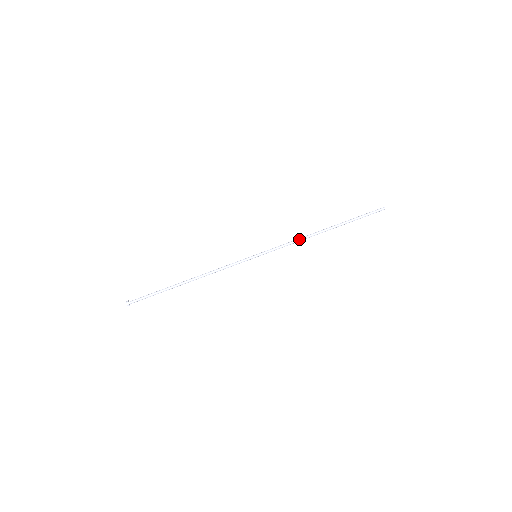
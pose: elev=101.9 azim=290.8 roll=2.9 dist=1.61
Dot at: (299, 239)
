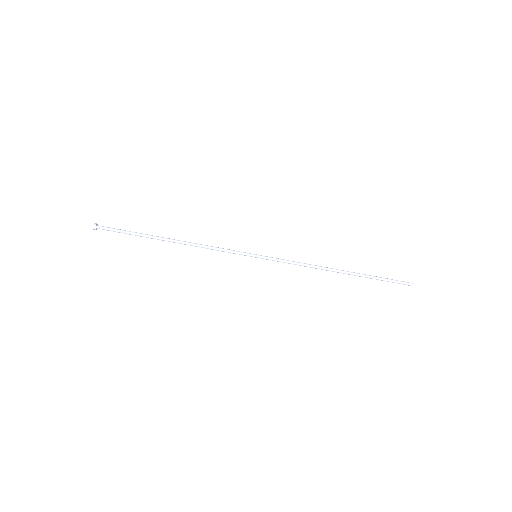
Dot at: (309, 266)
